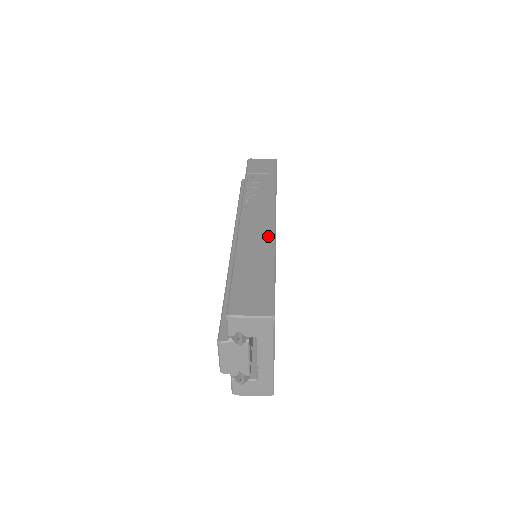
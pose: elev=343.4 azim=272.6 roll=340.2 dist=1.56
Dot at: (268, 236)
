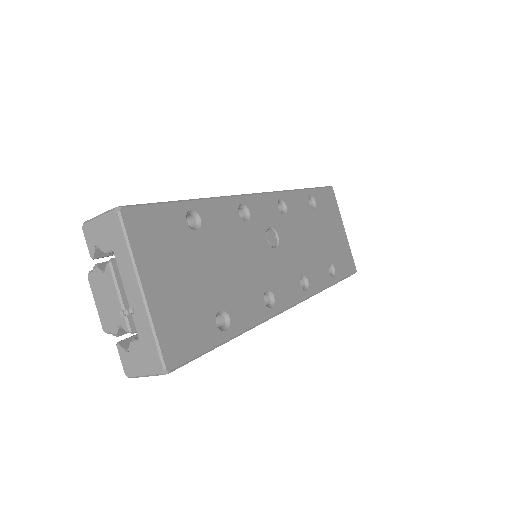
Dot at: occluded
